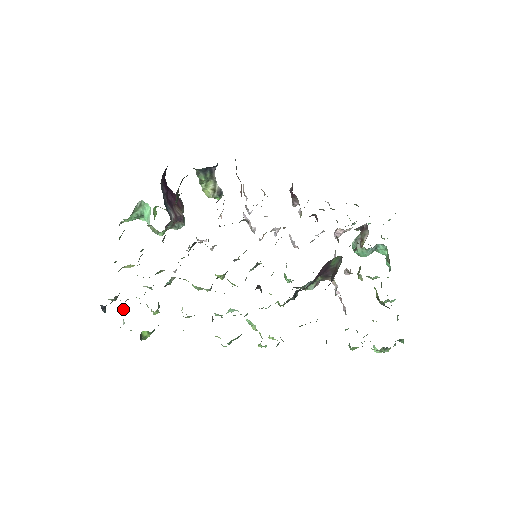
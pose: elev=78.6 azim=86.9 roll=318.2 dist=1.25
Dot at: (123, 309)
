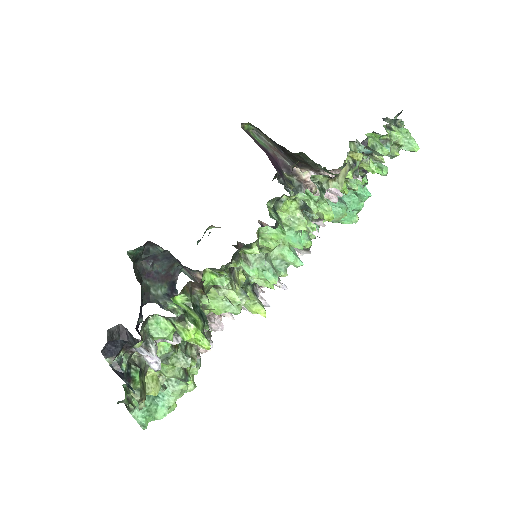
Dot at: (153, 364)
